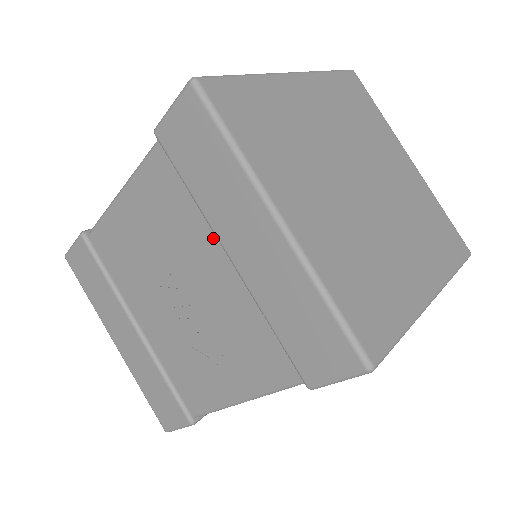
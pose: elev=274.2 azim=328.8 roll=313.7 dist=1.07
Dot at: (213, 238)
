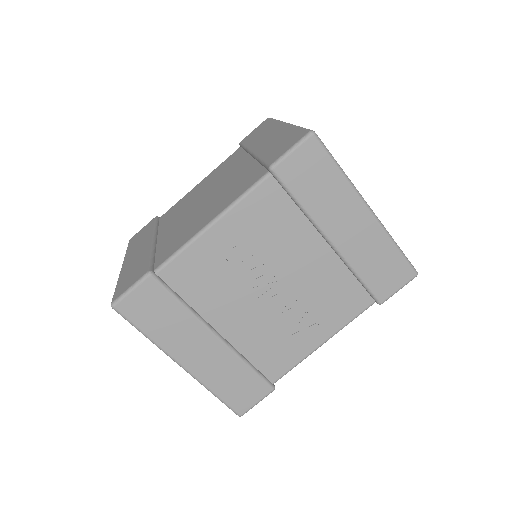
Dot at: (313, 234)
